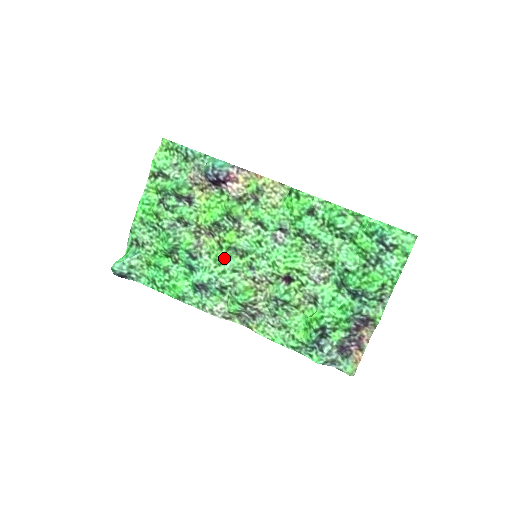
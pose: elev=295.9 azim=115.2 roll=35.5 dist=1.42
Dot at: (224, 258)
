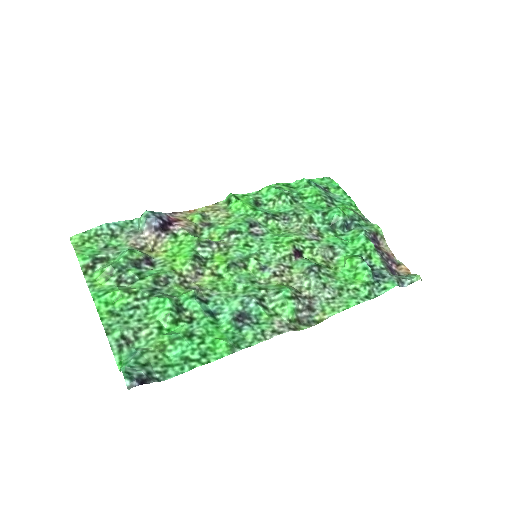
Dot at: (232, 279)
